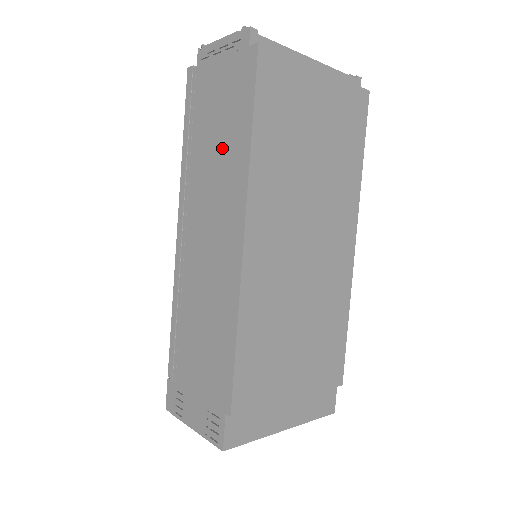
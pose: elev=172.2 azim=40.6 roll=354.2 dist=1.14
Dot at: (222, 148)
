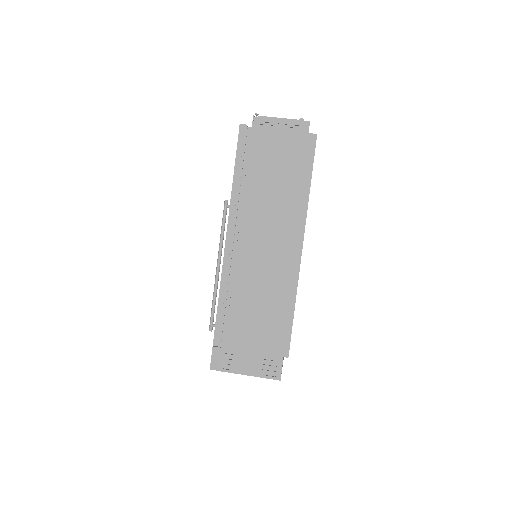
Dot at: (281, 190)
